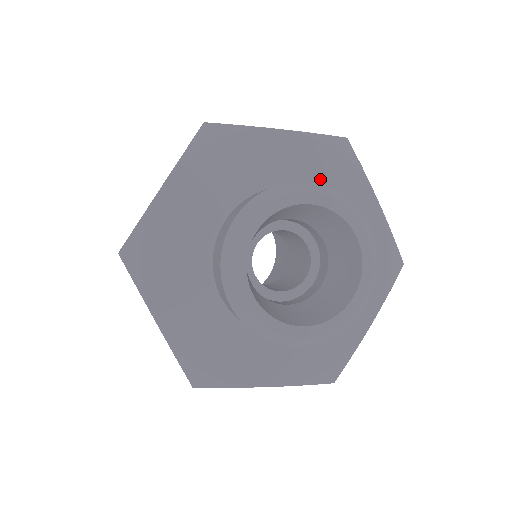
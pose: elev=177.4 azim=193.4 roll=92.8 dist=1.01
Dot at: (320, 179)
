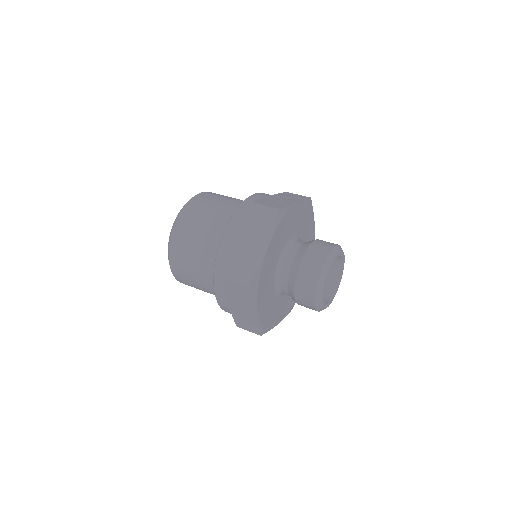
Dot at: (304, 222)
